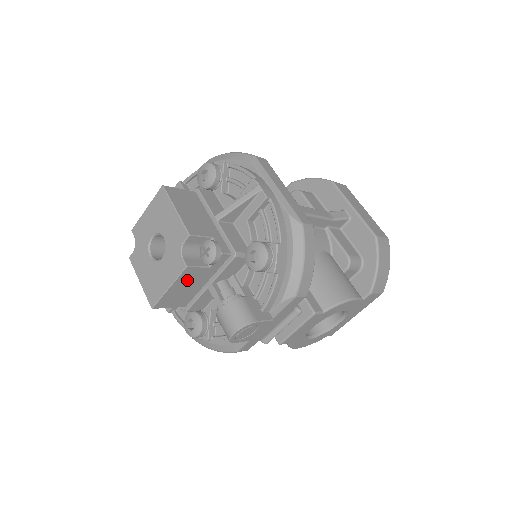
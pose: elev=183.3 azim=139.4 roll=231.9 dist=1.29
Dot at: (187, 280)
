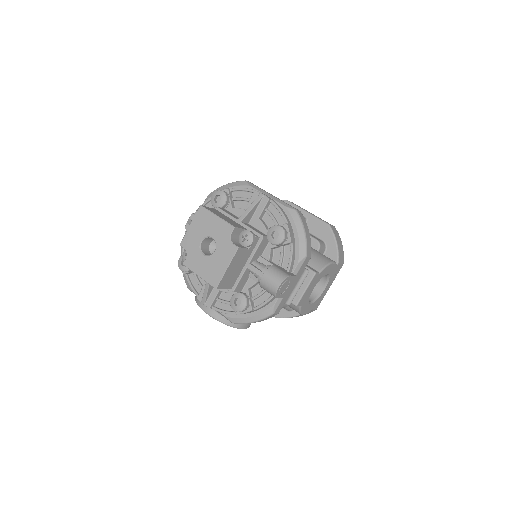
Dot at: (237, 261)
